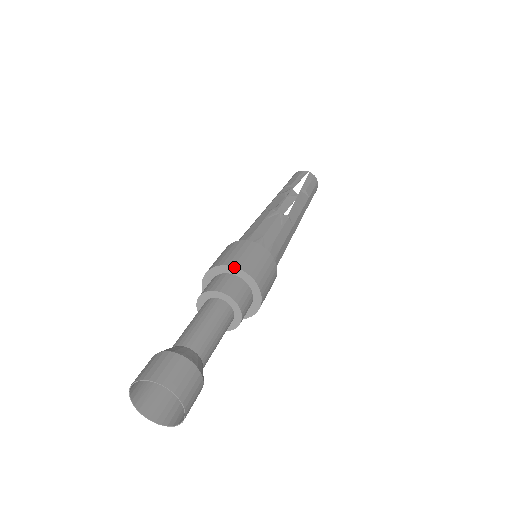
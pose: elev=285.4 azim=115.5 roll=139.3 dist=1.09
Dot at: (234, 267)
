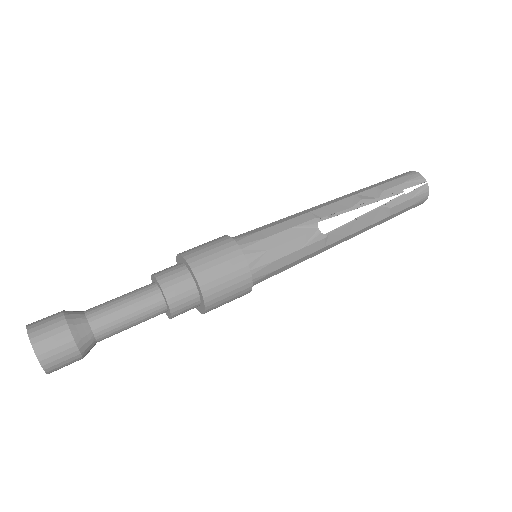
Dot at: (194, 275)
